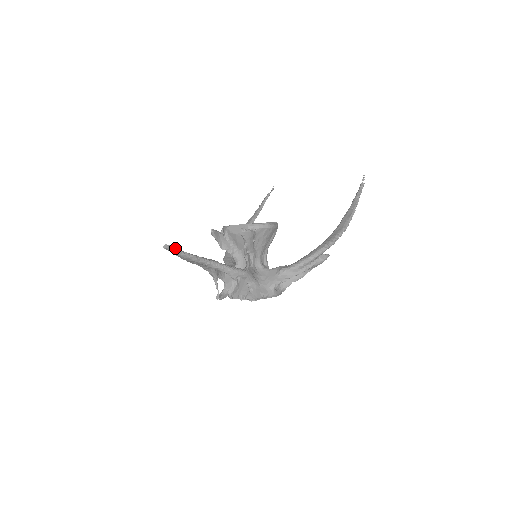
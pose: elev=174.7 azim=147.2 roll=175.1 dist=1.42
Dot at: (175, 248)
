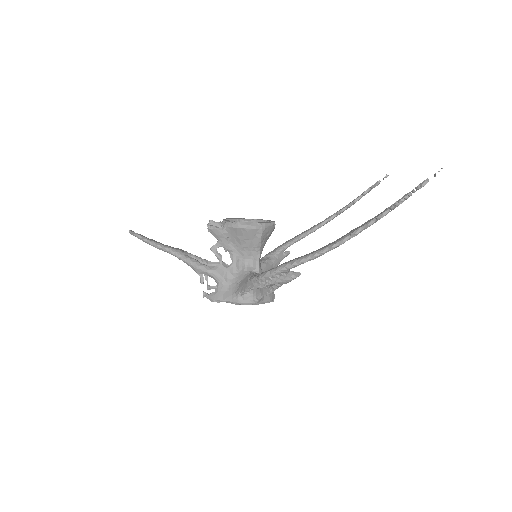
Dot at: (136, 234)
